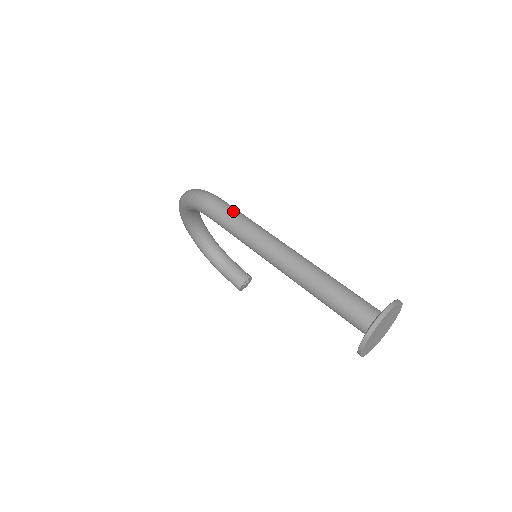
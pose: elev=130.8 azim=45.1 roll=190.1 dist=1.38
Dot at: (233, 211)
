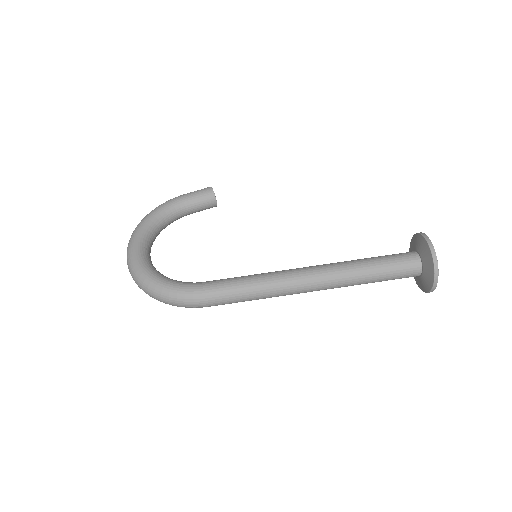
Dot at: (232, 298)
